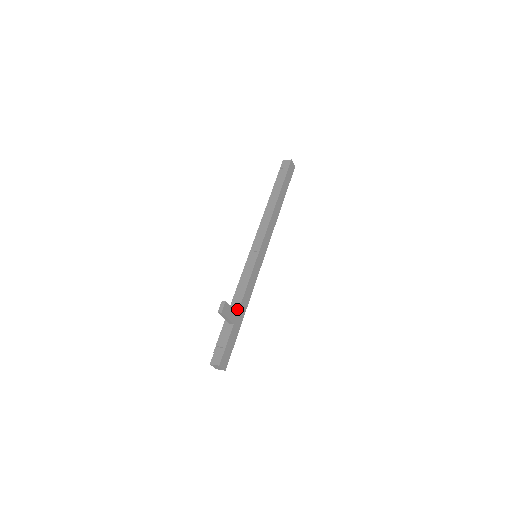
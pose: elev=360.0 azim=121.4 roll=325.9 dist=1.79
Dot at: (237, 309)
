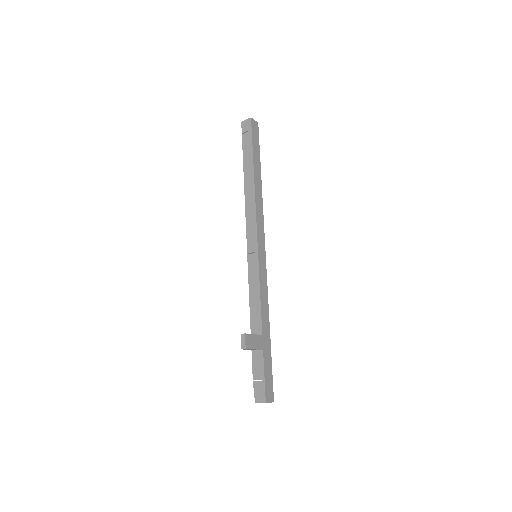
Dot at: (260, 330)
